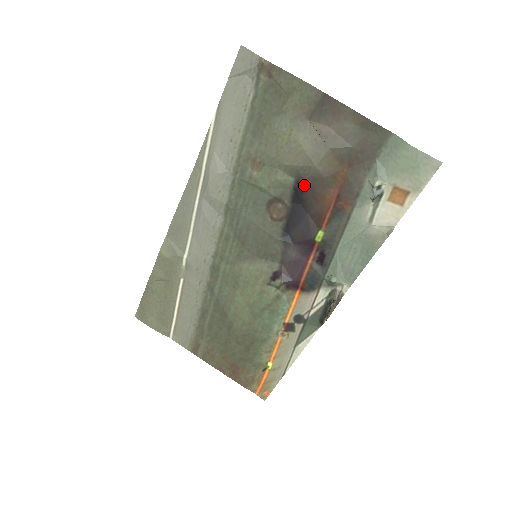
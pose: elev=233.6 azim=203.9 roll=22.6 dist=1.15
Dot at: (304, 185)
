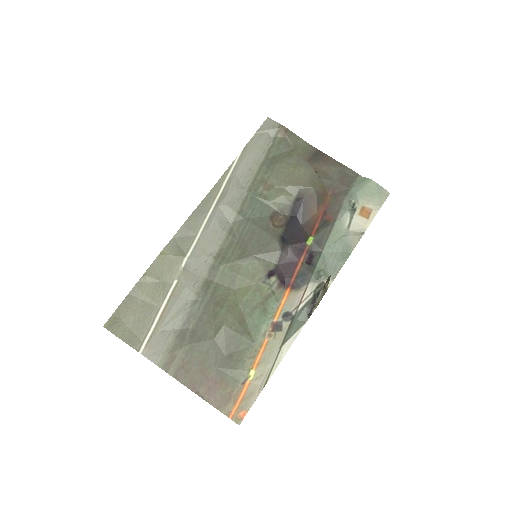
Dot at: (303, 200)
